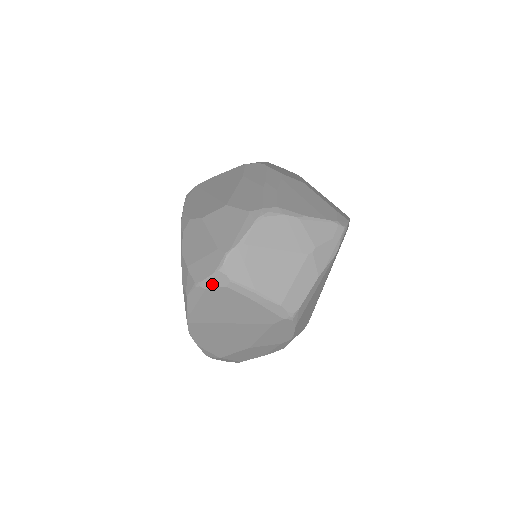
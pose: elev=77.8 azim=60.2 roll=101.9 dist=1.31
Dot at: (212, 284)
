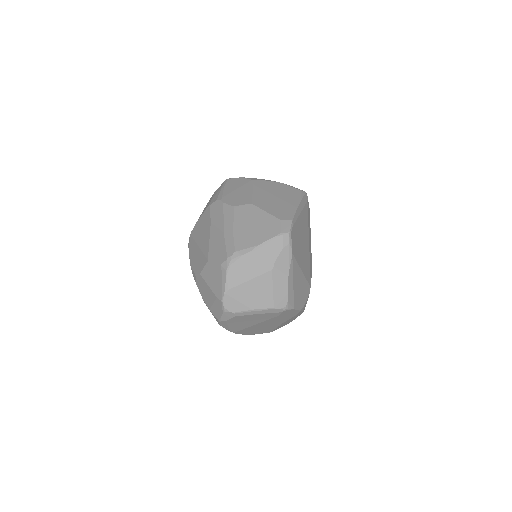
Dot at: (227, 318)
